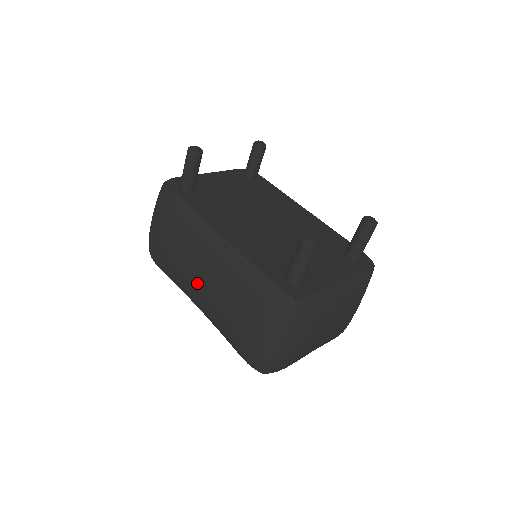
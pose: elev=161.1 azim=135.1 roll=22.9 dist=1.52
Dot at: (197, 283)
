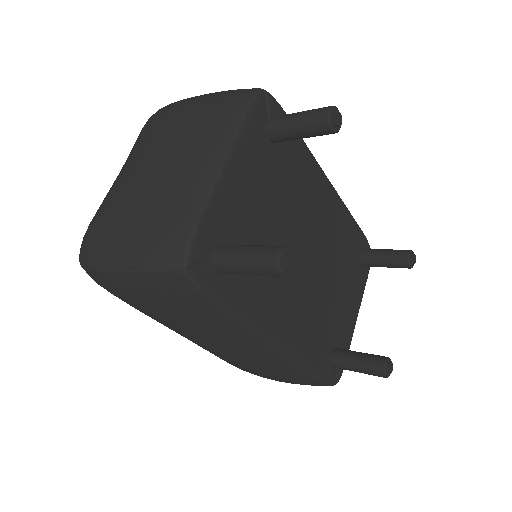
Dot at: (209, 349)
